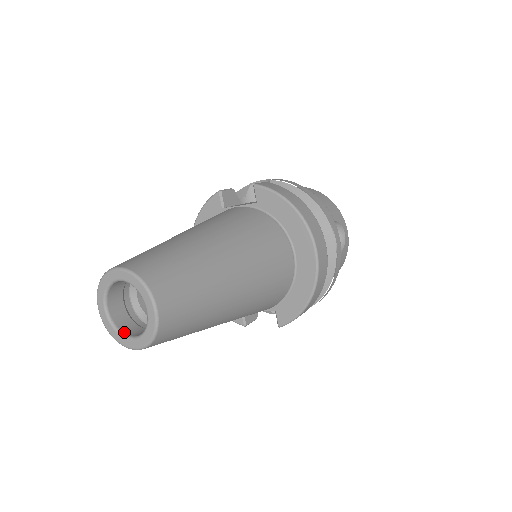
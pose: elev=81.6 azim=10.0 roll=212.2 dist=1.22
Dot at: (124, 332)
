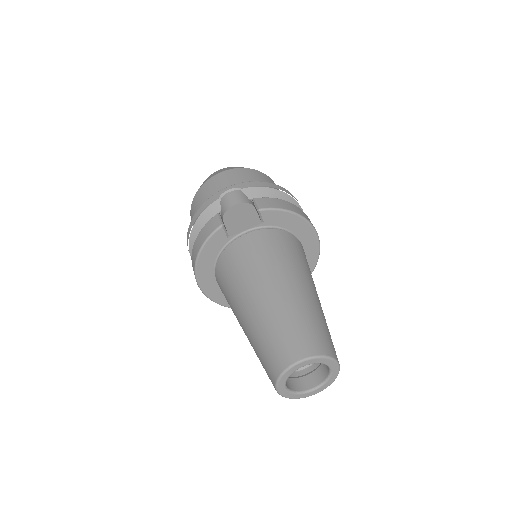
Dot at: (302, 390)
